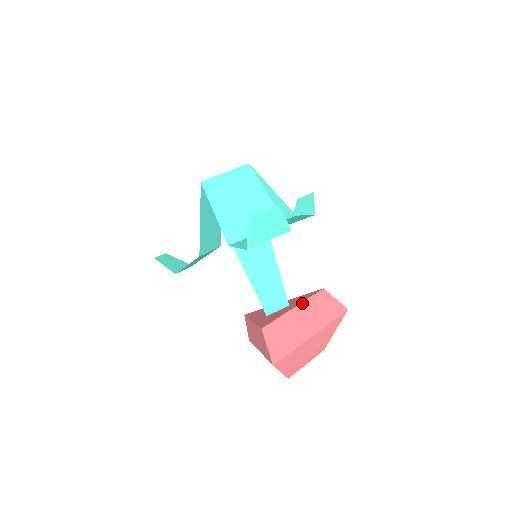
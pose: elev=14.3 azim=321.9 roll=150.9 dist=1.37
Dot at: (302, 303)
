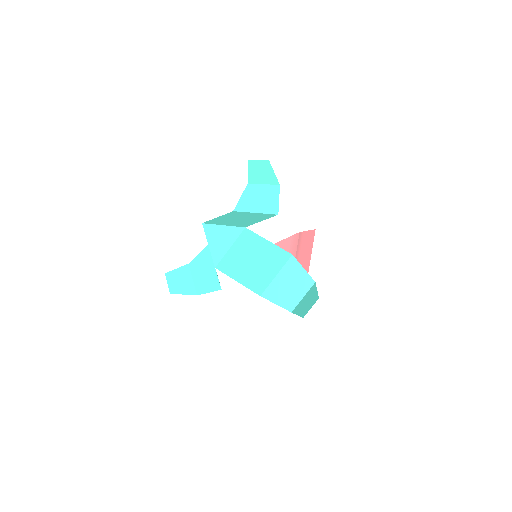
Dot at: occluded
